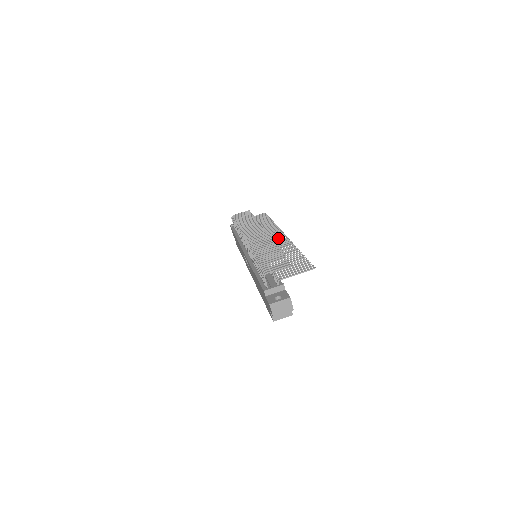
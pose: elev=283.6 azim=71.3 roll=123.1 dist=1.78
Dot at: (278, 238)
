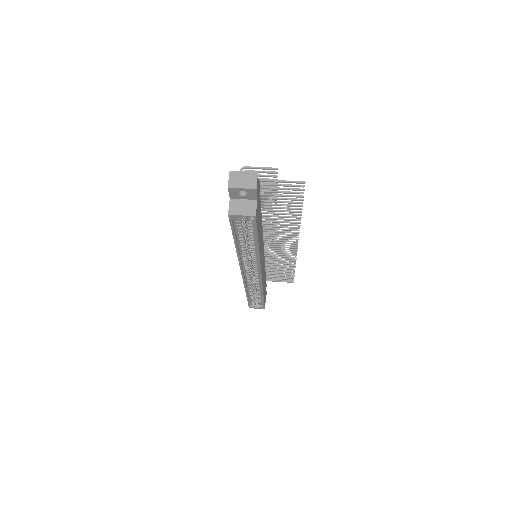
Dot at: (288, 240)
